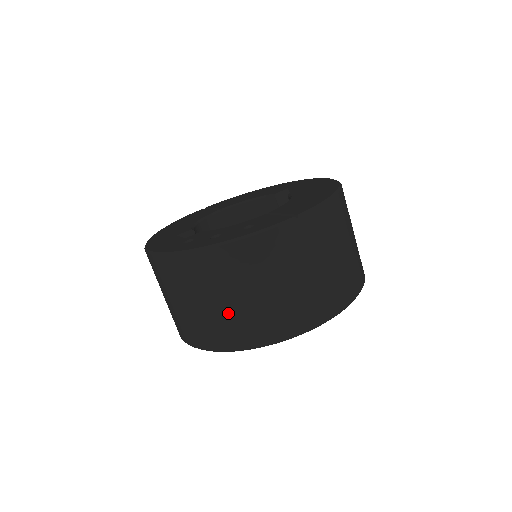
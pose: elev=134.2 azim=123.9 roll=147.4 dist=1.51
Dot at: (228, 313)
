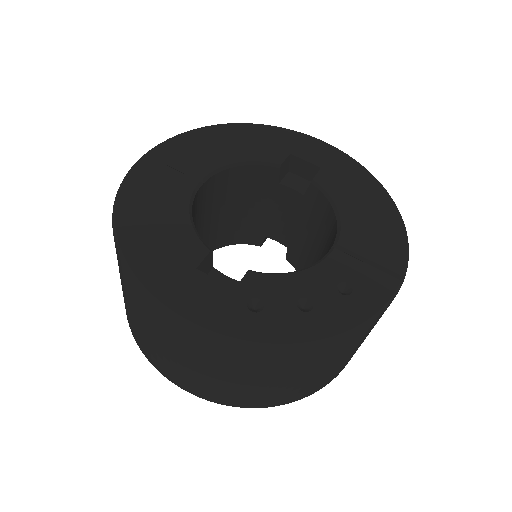
Dot at: (296, 385)
